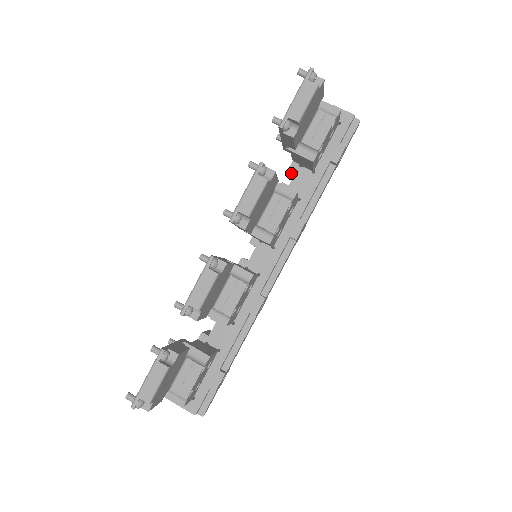
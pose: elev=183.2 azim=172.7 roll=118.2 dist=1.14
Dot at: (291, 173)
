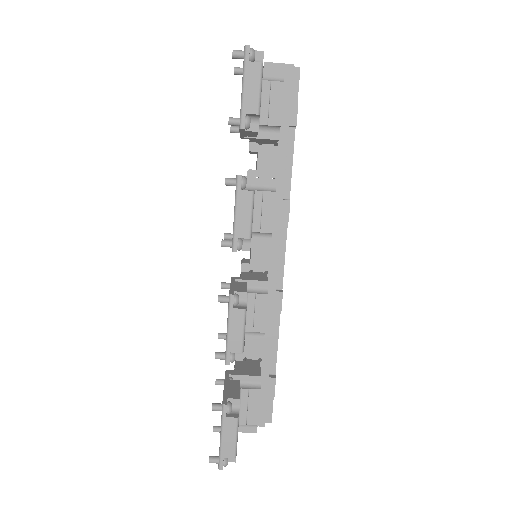
Dot at: (250, 153)
